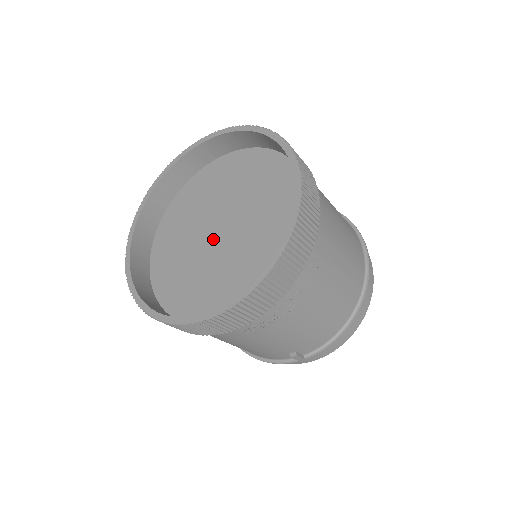
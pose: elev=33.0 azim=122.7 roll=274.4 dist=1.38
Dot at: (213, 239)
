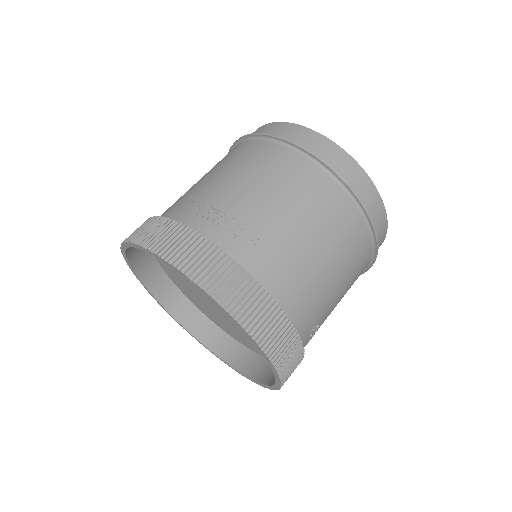
Dot at: occluded
